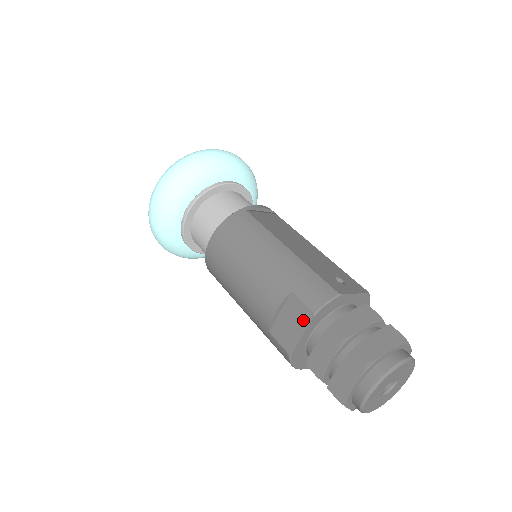
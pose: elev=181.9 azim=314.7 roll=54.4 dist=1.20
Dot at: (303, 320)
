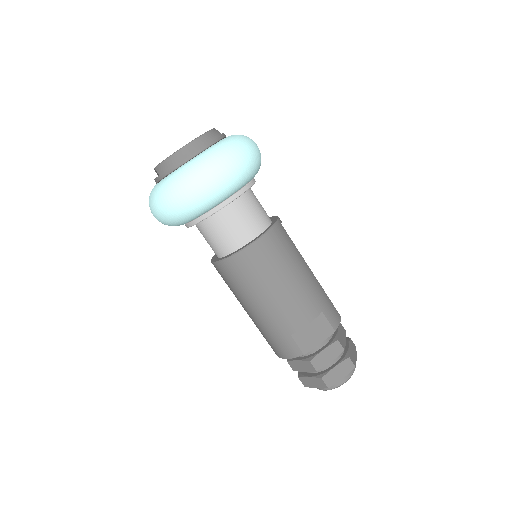
Dot at: (325, 333)
